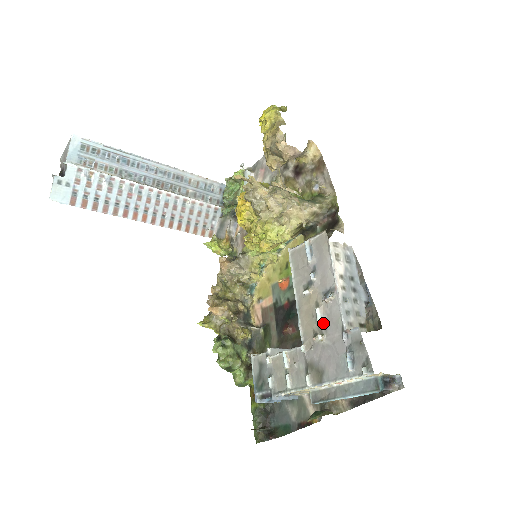
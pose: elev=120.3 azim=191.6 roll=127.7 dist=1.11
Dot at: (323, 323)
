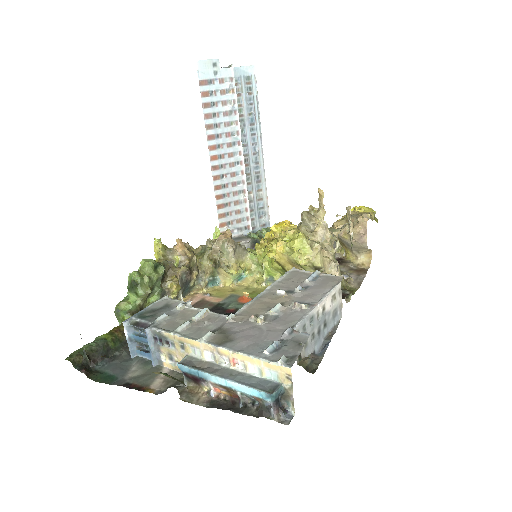
Dot at: (274, 315)
